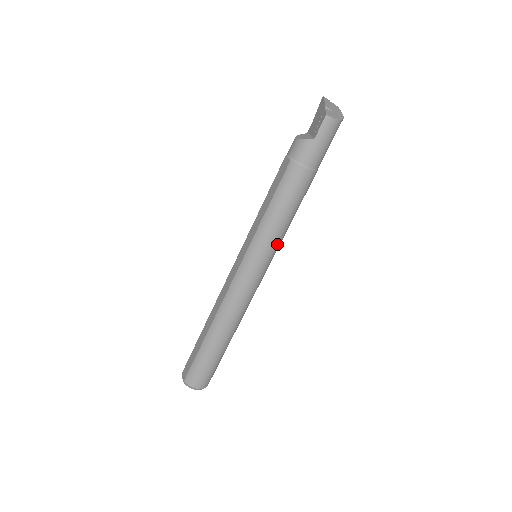
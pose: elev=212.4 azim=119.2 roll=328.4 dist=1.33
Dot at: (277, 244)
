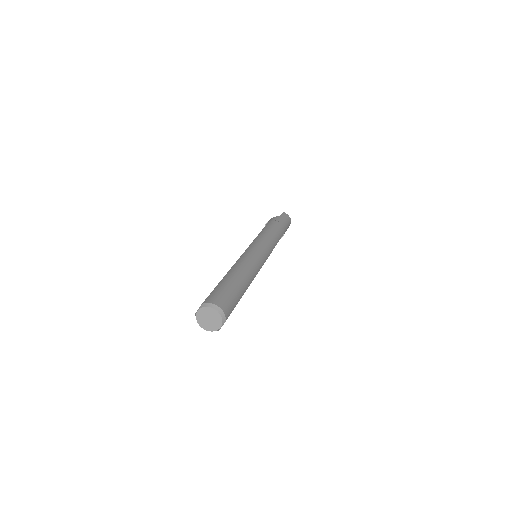
Dot at: (271, 245)
